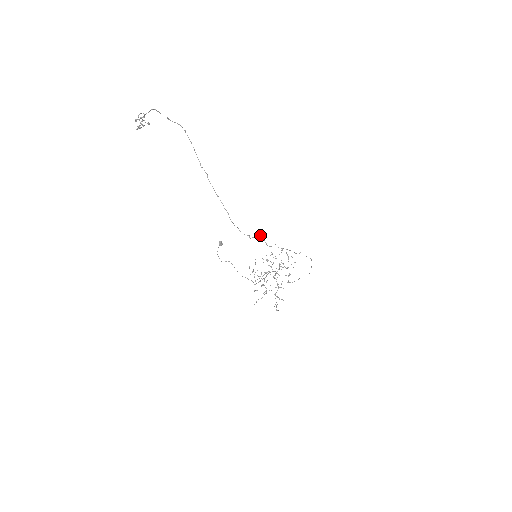
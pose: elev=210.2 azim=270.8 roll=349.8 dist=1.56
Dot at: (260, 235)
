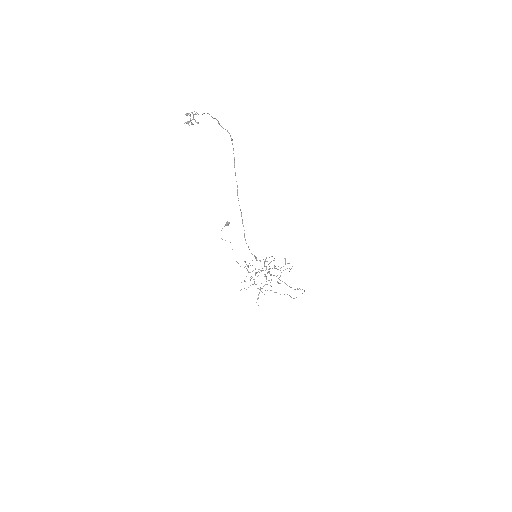
Dot at: (266, 261)
